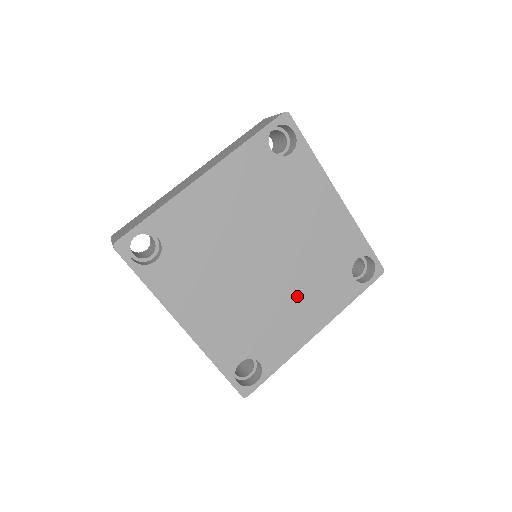
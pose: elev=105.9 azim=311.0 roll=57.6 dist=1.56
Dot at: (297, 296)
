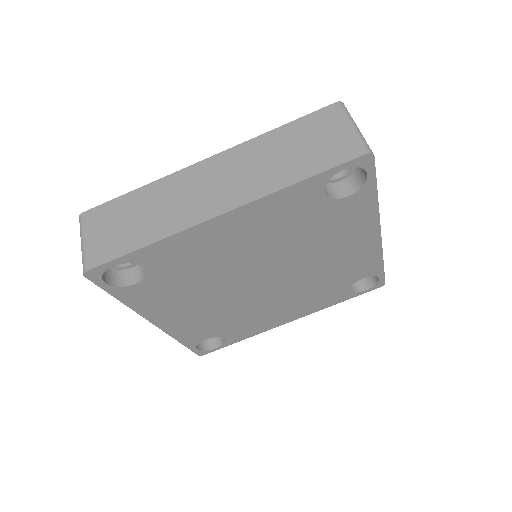
Dot at: (284, 302)
